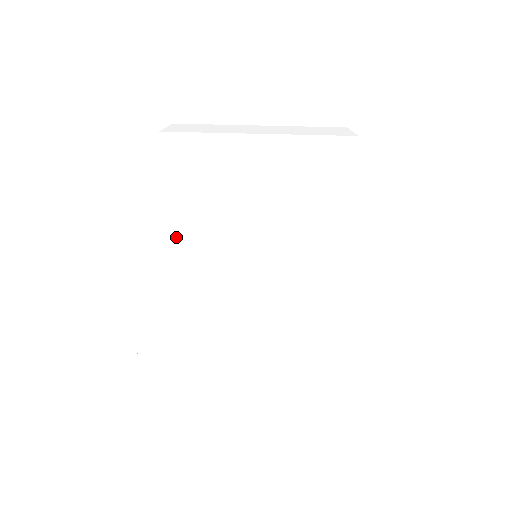
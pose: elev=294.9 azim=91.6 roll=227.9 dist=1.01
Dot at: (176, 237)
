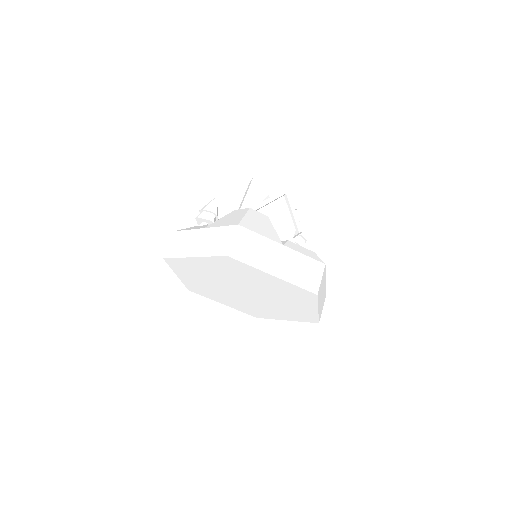
Dot at: (216, 271)
